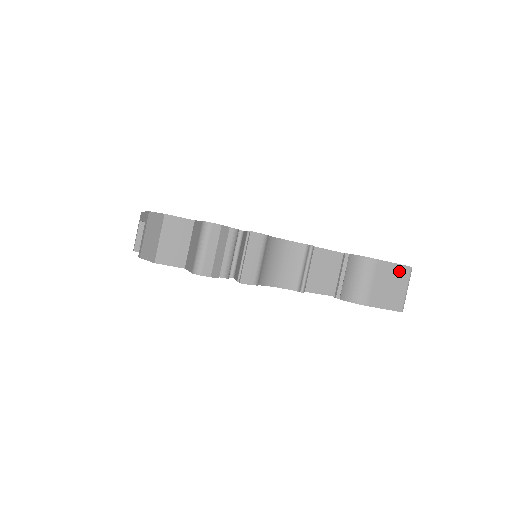
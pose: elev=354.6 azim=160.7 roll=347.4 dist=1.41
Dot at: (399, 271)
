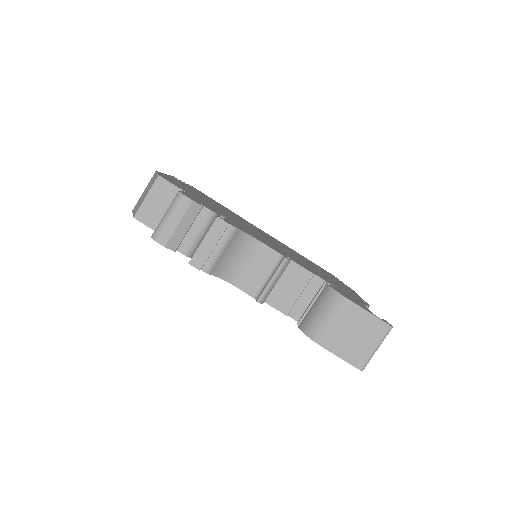
Dot at: (373, 324)
